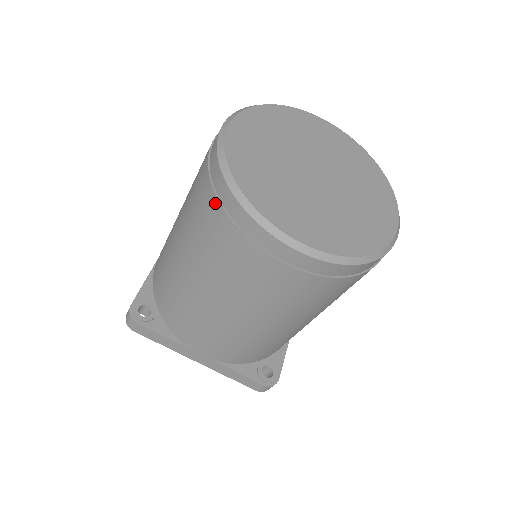
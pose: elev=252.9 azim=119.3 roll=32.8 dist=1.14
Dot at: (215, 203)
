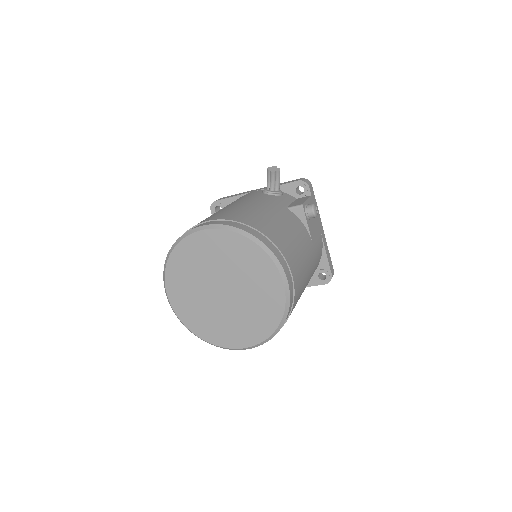
Dot at: occluded
